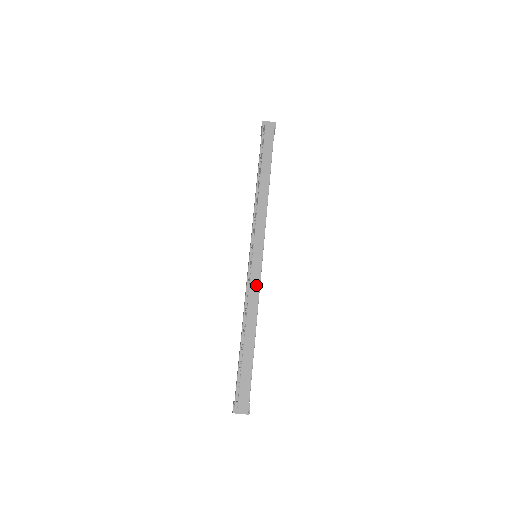
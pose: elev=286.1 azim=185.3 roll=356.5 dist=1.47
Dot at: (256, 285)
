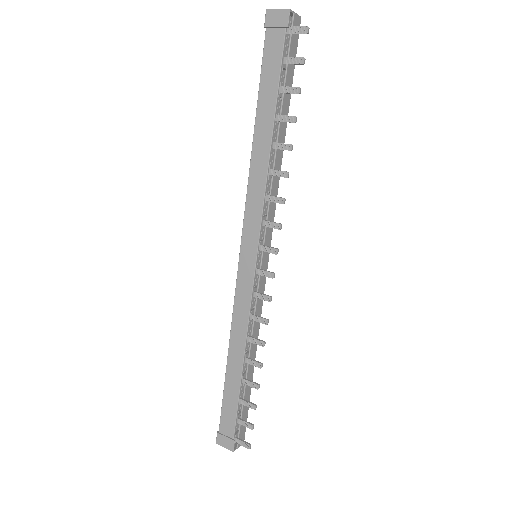
Dot at: (261, 301)
